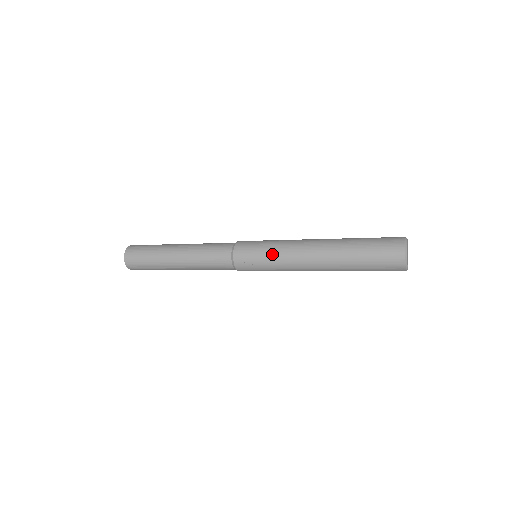
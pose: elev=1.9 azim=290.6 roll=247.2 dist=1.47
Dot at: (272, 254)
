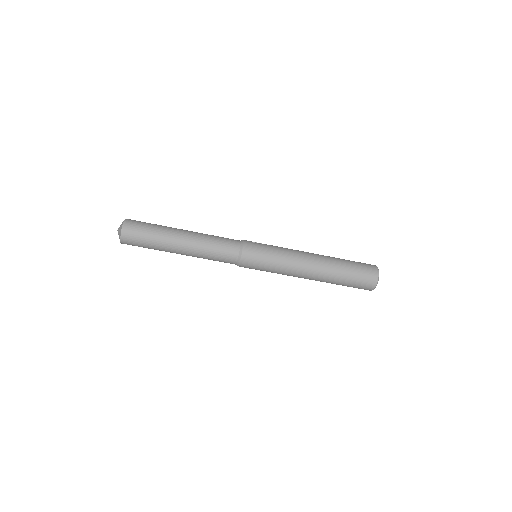
Dot at: (277, 246)
